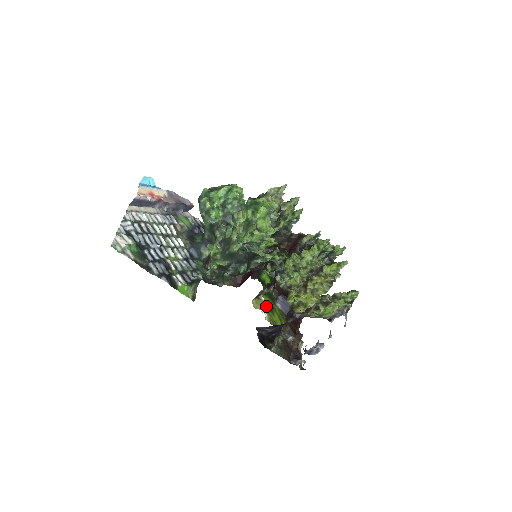
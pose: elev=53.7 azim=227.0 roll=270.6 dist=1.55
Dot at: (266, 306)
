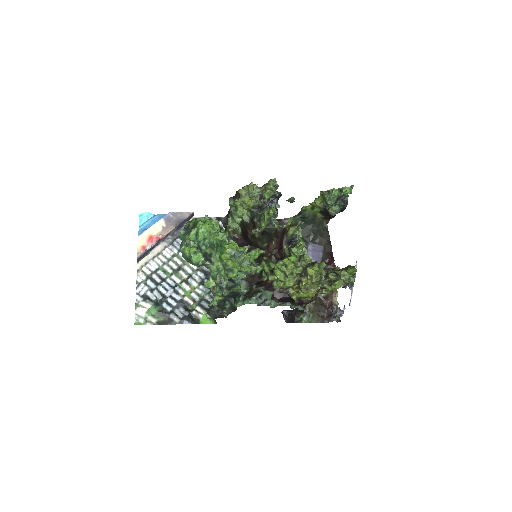
Dot at: occluded
